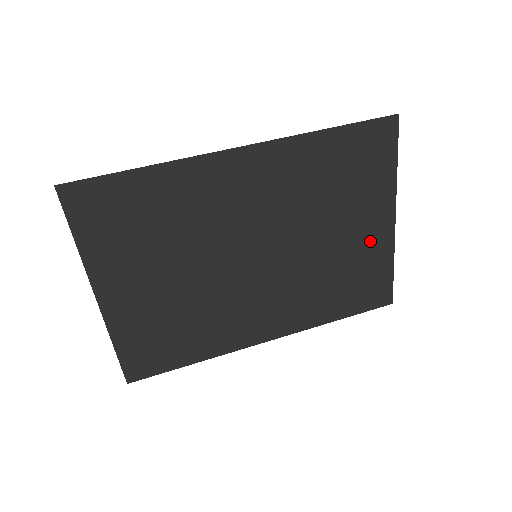
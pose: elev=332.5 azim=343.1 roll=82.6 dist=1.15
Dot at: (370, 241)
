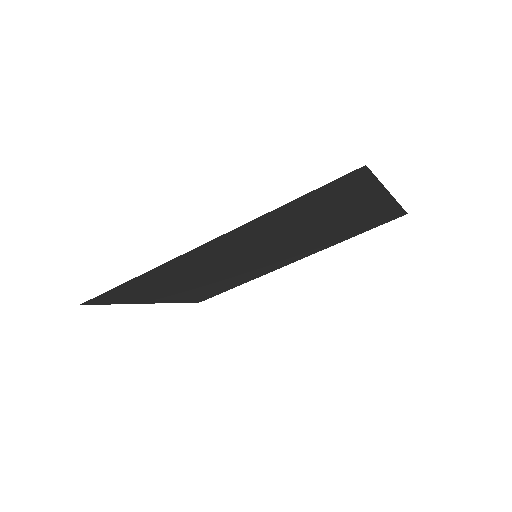
Dot at: (367, 211)
